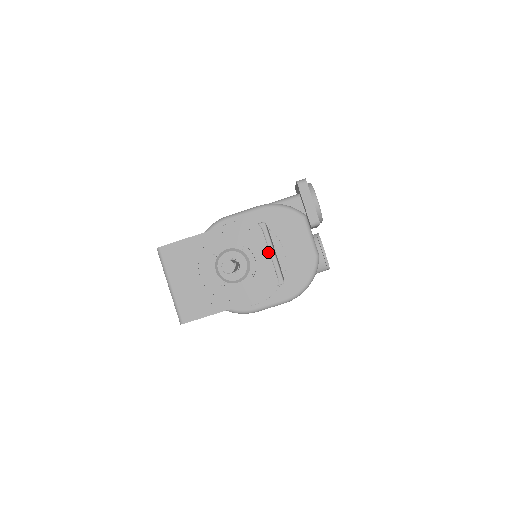
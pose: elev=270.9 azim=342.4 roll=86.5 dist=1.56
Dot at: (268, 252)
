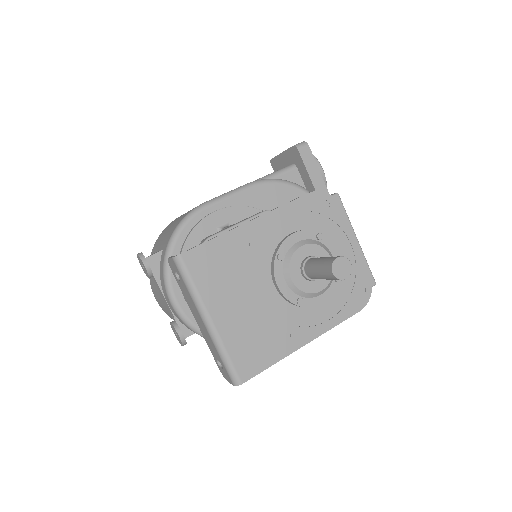
Dot at: (353, 239)
